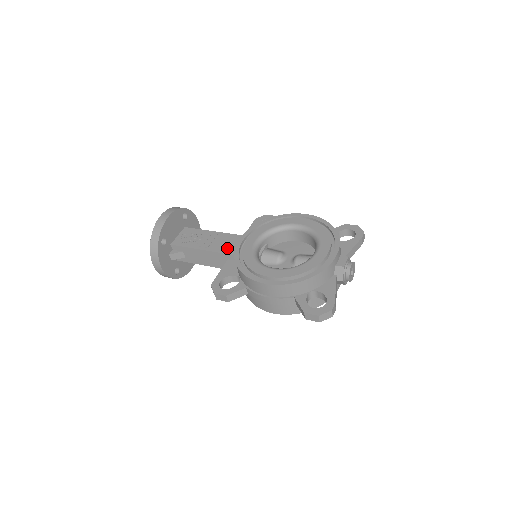
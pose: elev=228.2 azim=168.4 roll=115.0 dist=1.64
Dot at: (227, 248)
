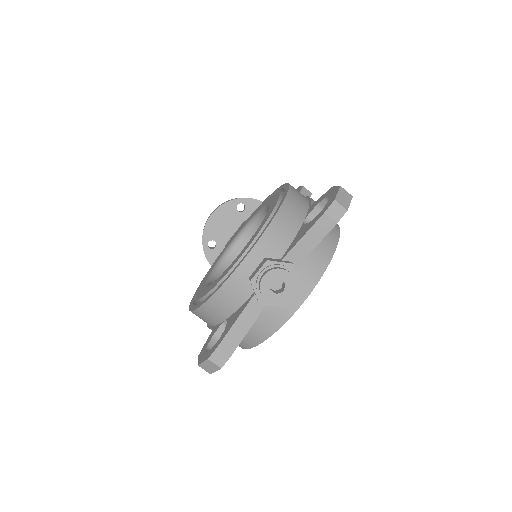
Dot at: occluded
